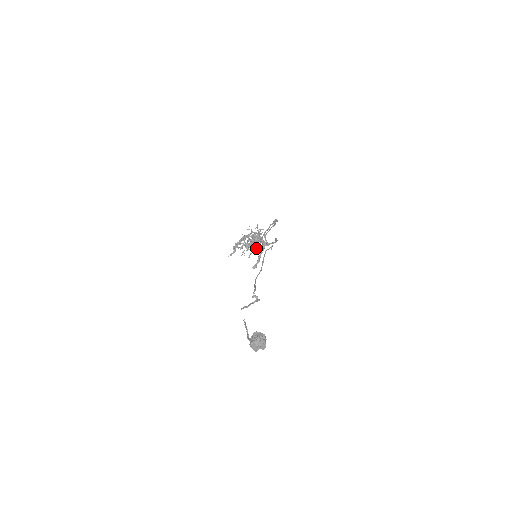
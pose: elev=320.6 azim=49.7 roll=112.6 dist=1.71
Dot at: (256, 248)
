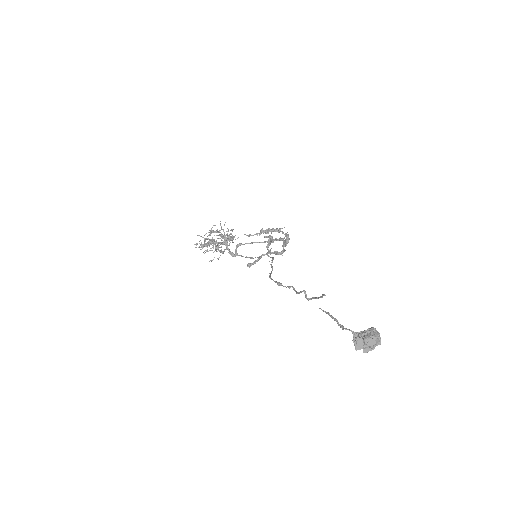
Dot at: (268, 249)
